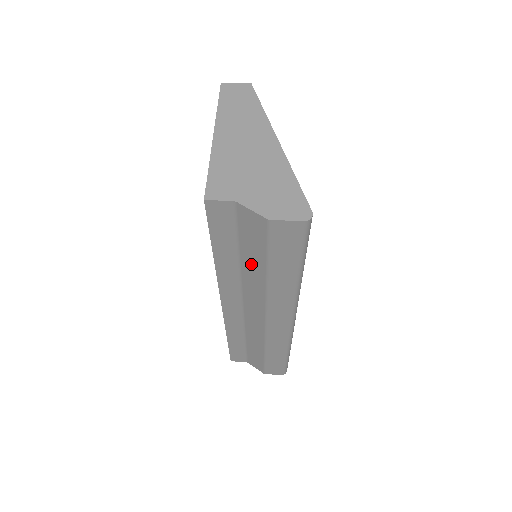
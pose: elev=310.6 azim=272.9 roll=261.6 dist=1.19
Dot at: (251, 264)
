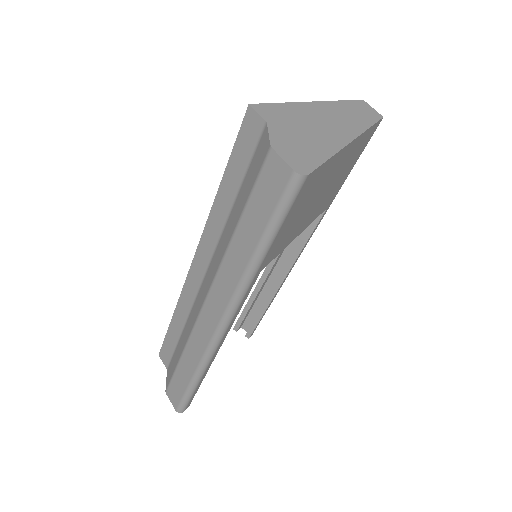
Dot at: (235, 214)
